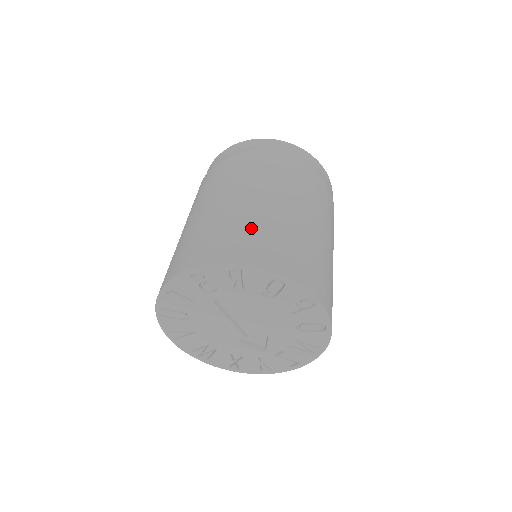
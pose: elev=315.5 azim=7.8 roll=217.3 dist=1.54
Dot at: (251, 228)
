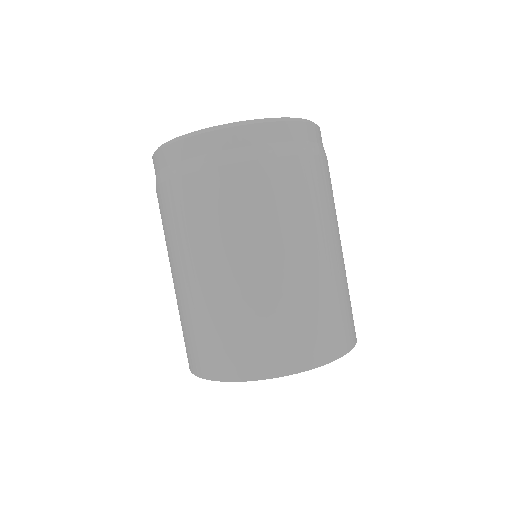
Dot at: (224, 329)
